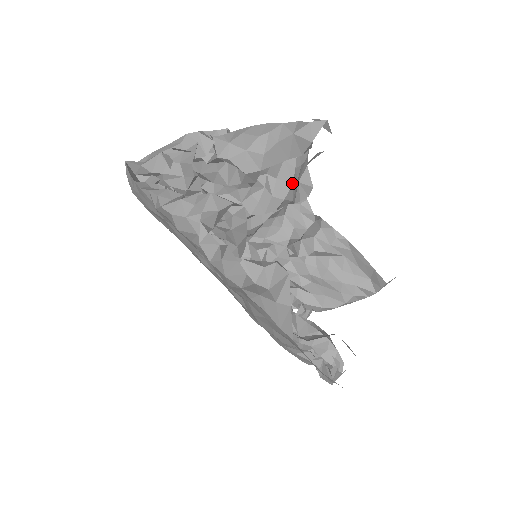
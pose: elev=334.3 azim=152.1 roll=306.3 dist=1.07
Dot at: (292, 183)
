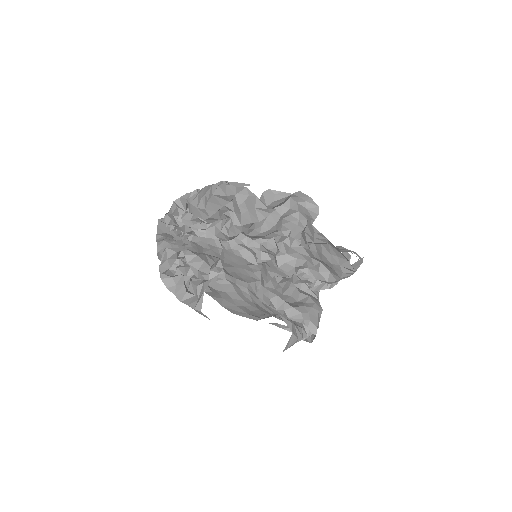
Dot at: (241, 215)
